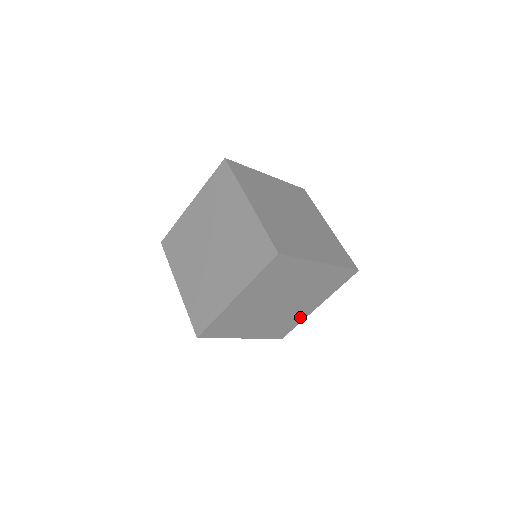
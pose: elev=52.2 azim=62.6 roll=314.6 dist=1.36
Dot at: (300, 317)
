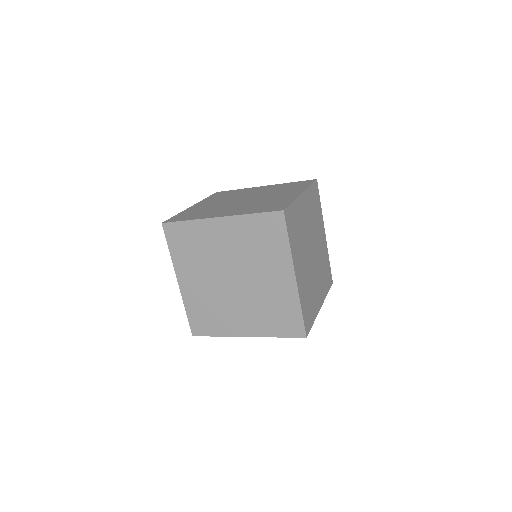
Dot at: (226, 328)
